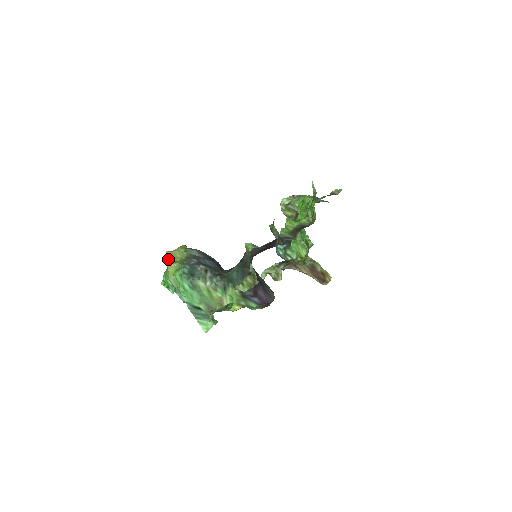
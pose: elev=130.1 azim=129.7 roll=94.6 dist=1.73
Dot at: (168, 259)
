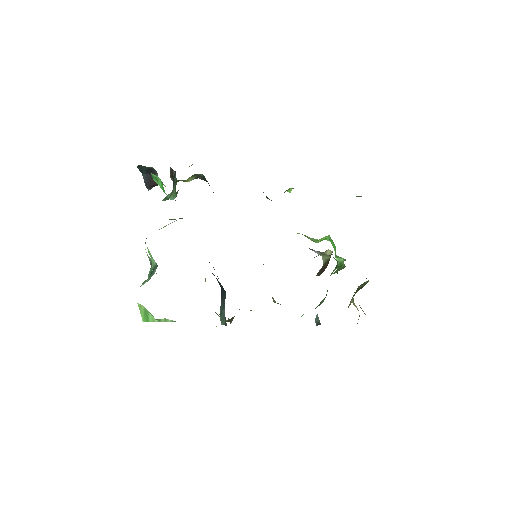
Dot at: occluded
